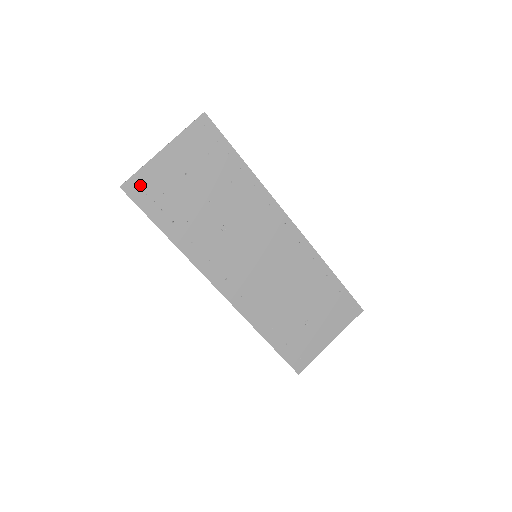
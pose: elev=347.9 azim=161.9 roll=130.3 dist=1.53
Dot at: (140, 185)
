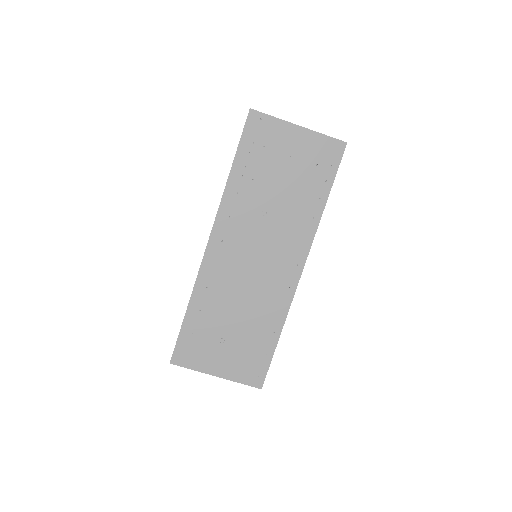
Dot at: (261, 124)
